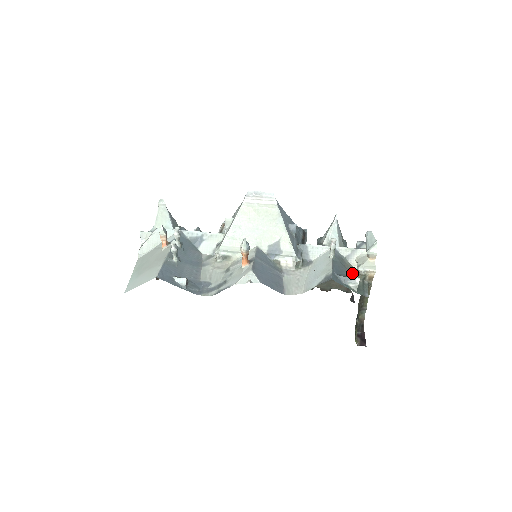
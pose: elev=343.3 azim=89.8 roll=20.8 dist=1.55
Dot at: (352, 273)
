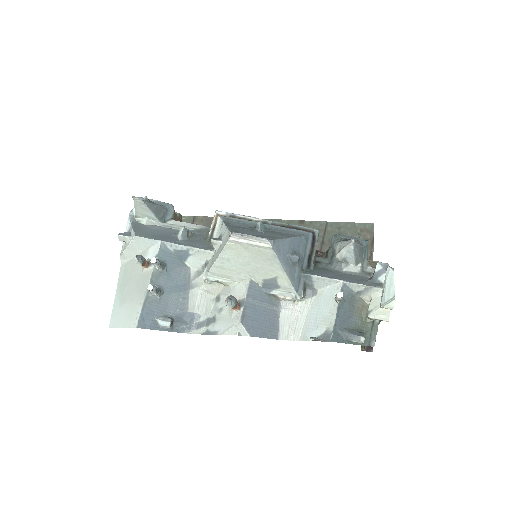
Dot at: (361, 313)
